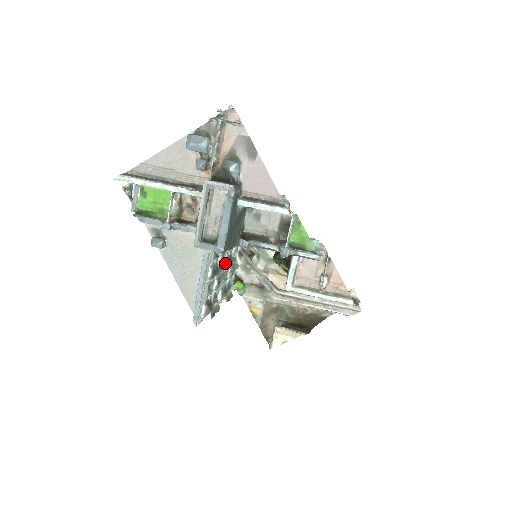
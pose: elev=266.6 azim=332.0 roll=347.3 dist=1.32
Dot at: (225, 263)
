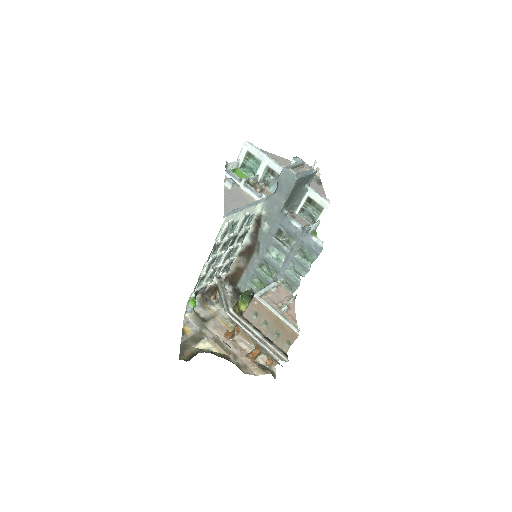
Dot at: (231, 247)
